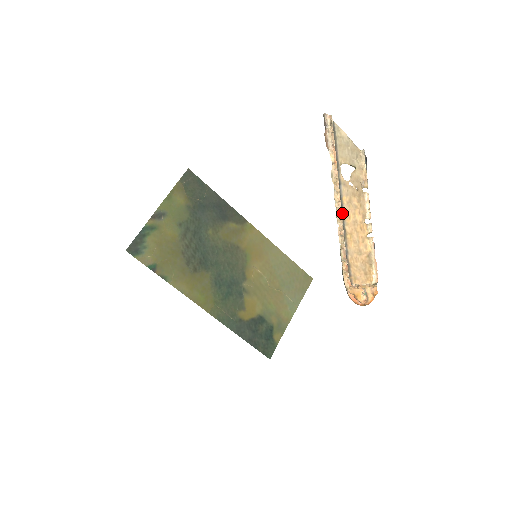
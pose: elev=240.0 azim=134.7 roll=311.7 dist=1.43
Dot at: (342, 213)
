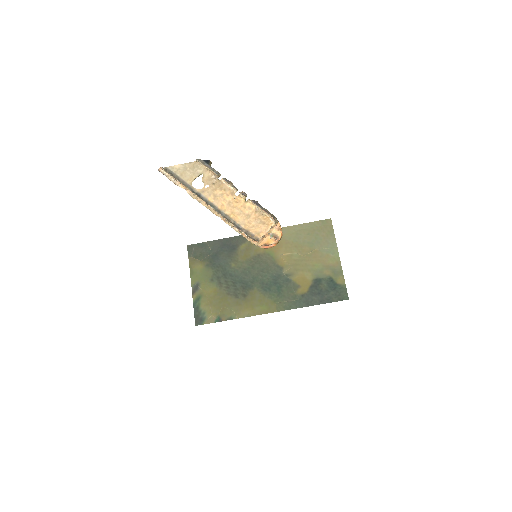
Dot at: (215, 209)
